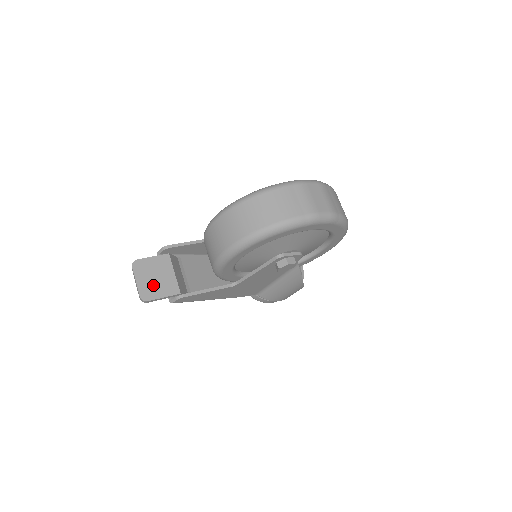
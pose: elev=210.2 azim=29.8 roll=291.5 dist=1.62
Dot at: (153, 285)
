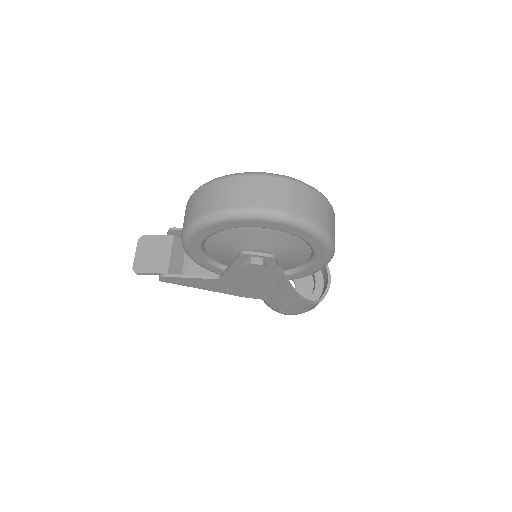
Dot at: (148, 260)
